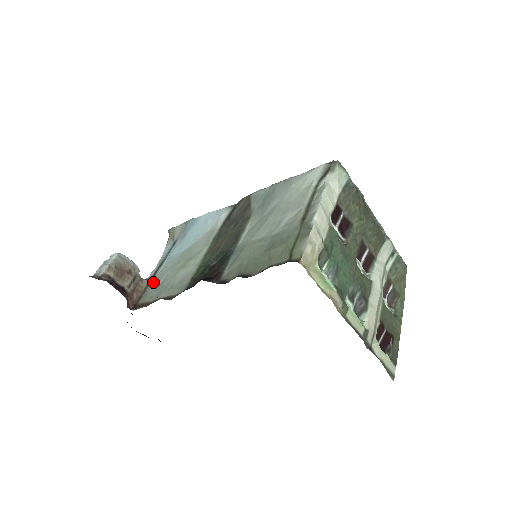
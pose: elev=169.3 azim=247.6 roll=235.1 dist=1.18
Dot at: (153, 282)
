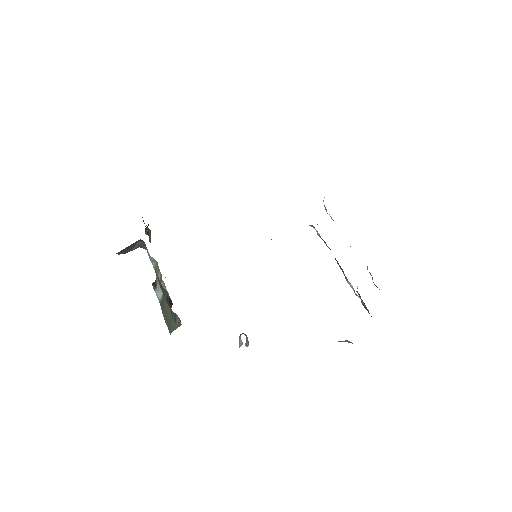
Dot at: occluded
